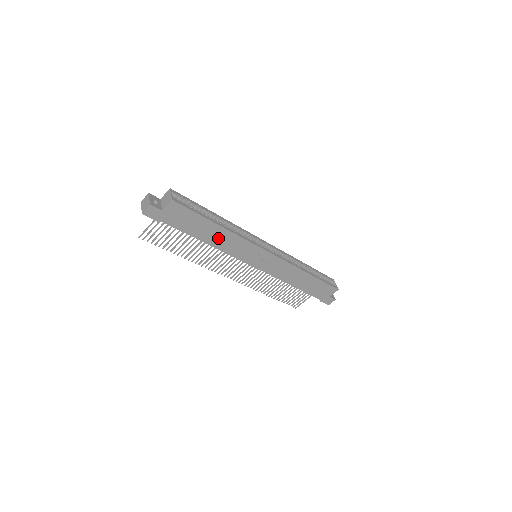
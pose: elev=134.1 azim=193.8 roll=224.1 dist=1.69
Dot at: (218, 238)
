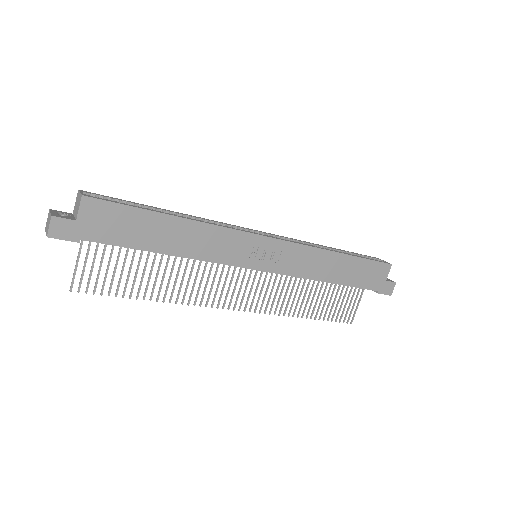
Dot at: (185, 240)
